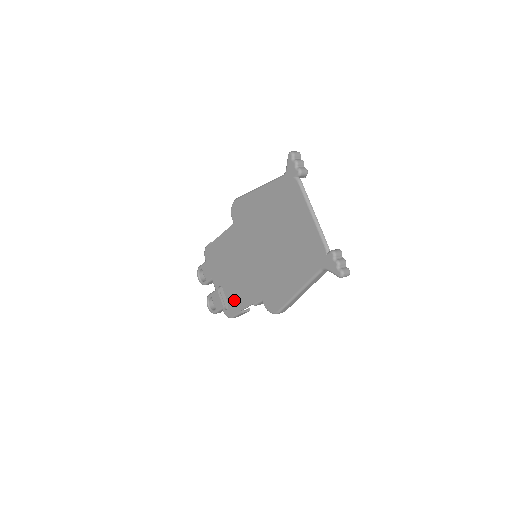
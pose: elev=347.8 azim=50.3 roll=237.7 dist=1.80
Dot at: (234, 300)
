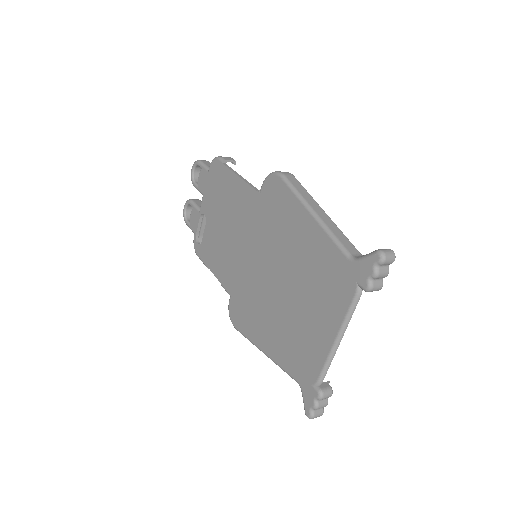
Dot at: (208, 250)
